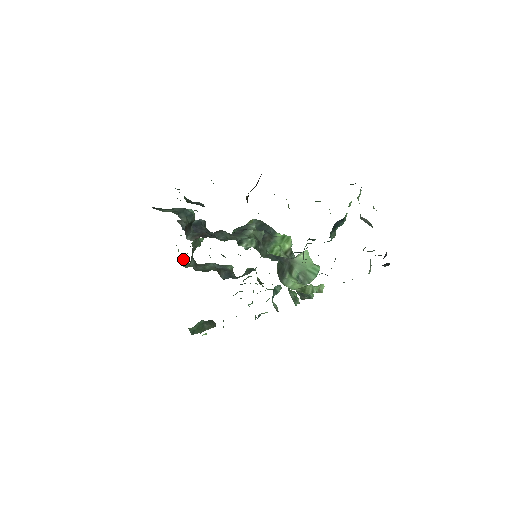
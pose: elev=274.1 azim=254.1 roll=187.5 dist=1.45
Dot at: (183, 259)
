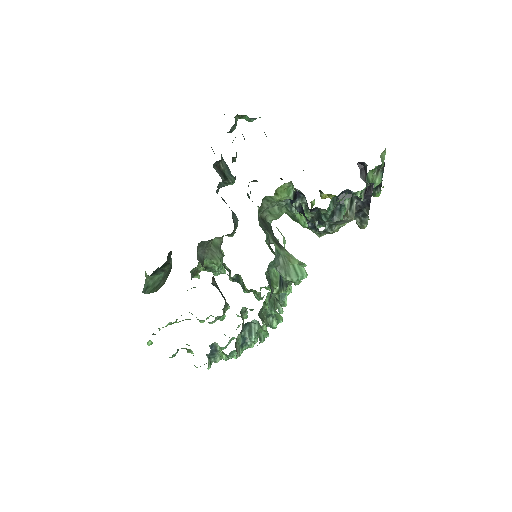
Dot at: occluded
